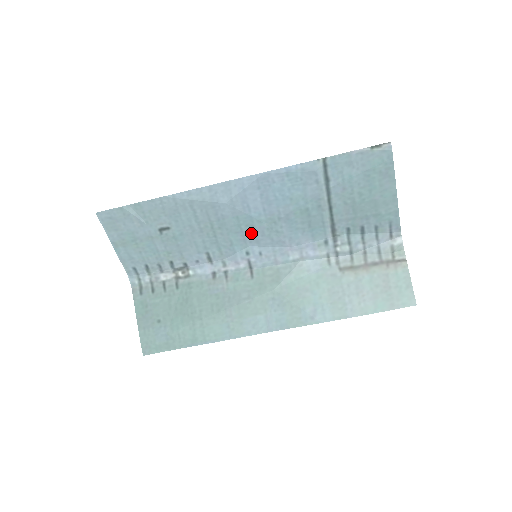
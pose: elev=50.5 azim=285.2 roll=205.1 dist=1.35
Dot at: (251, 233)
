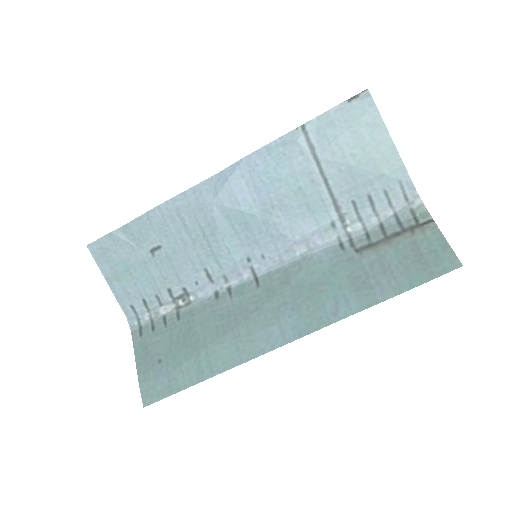
Dot at: (247, 233)
